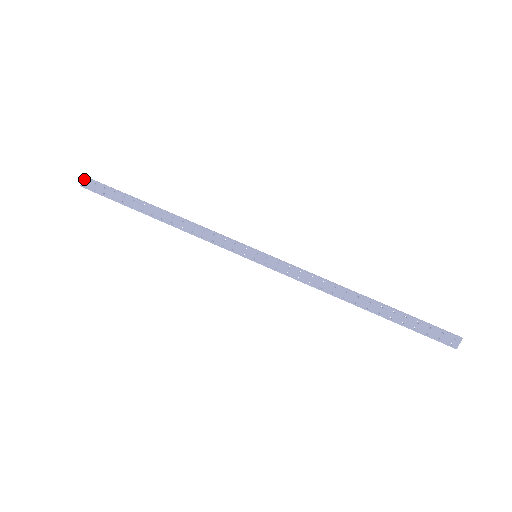
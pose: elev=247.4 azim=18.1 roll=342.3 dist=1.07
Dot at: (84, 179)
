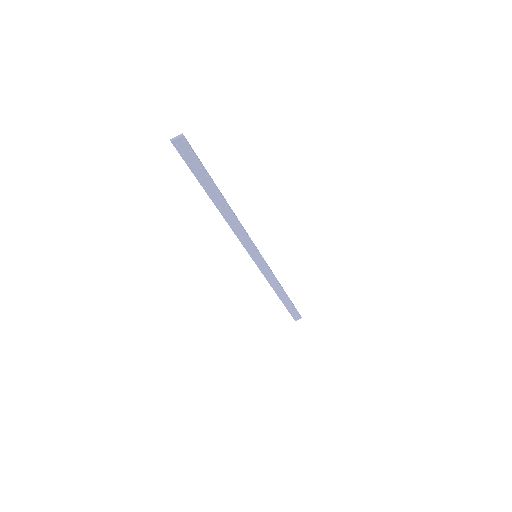
Dot at: (182, 139)
